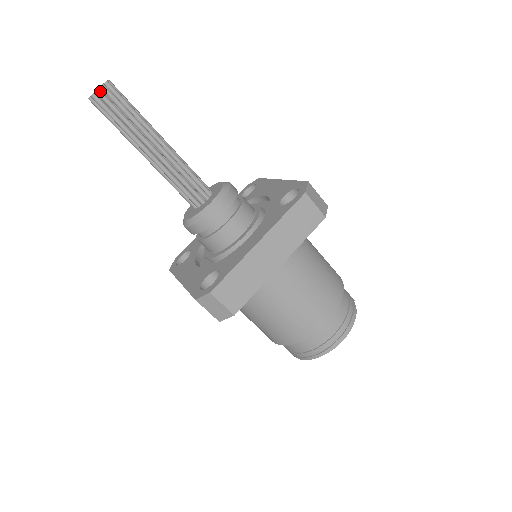
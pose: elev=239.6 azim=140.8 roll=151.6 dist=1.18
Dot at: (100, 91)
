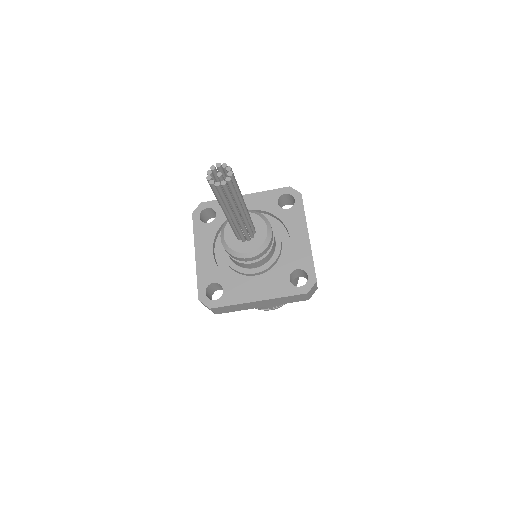
Dot at: (219, 187)
